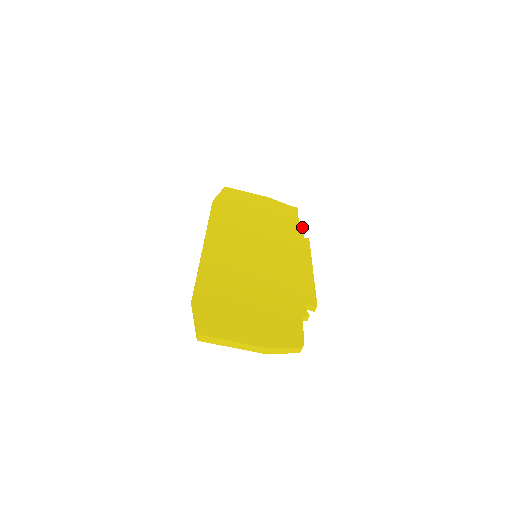
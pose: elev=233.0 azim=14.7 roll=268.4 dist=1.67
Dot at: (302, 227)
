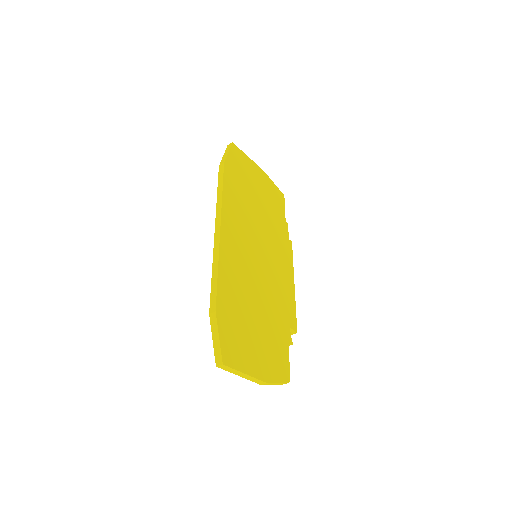
Dot at: occluded
